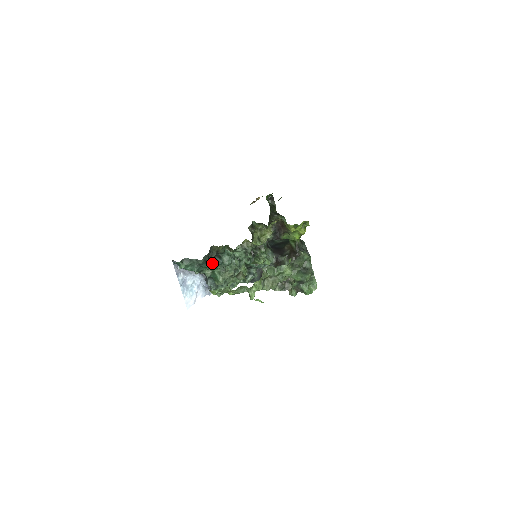
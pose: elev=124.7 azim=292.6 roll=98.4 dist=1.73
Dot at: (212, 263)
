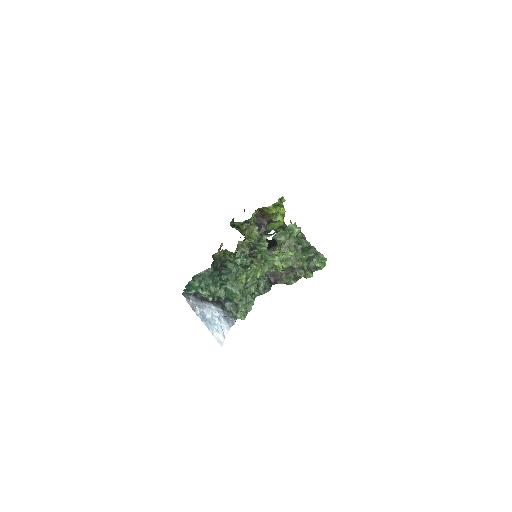
Dot at: (221, 275)
